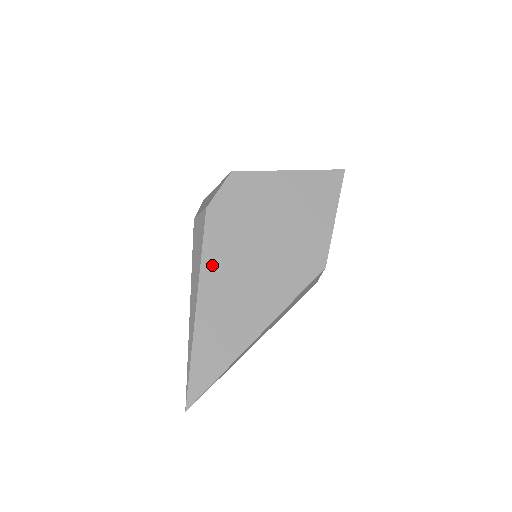
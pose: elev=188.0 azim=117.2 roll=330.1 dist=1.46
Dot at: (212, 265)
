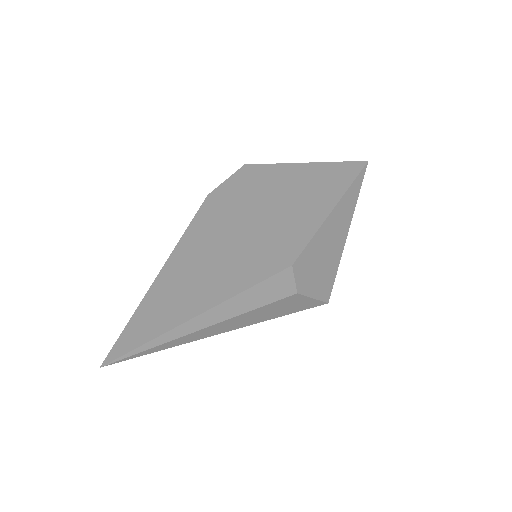
Dot at: (186, 244)
